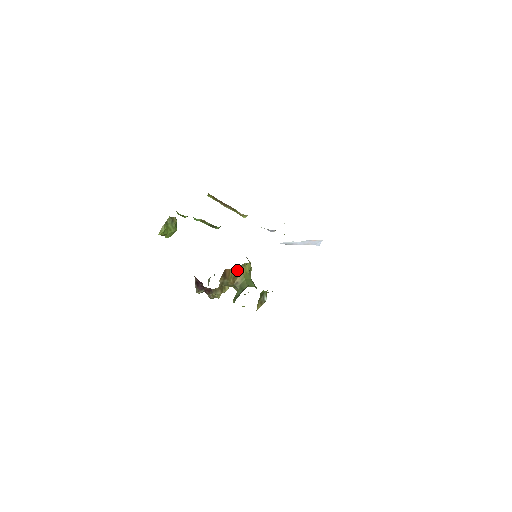
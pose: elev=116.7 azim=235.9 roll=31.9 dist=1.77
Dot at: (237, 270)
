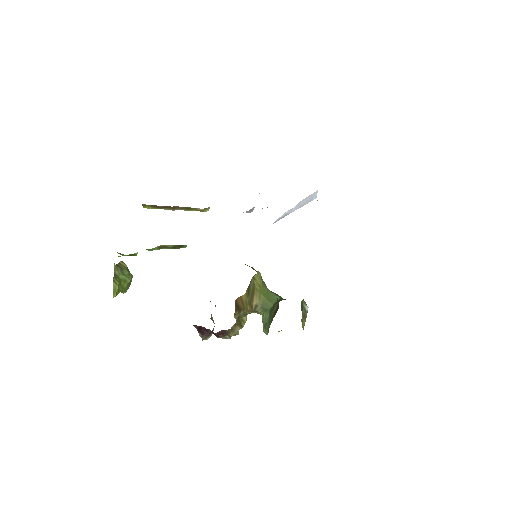
Dot at: (249, 291)
